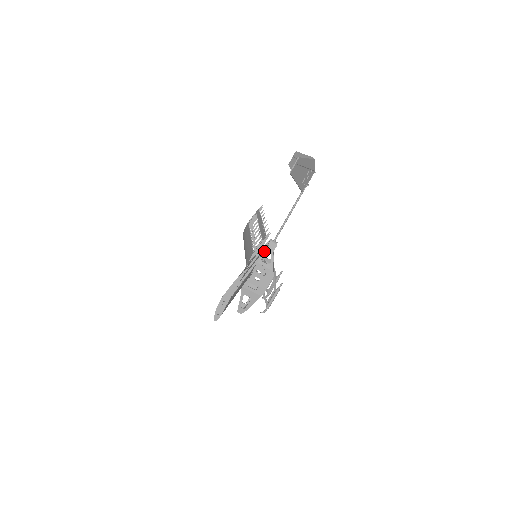
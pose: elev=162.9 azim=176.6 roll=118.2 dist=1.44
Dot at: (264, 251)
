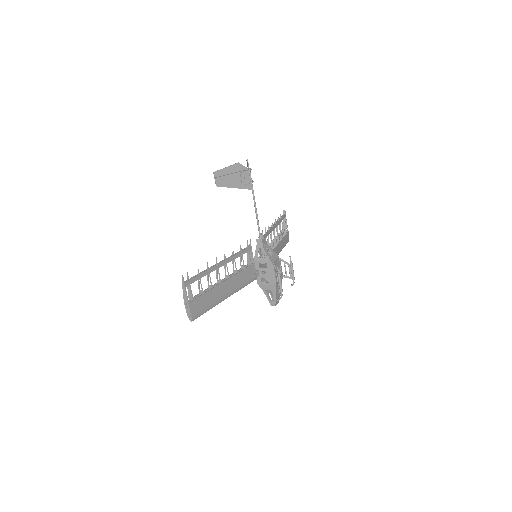
Dot at: (256, 249)
